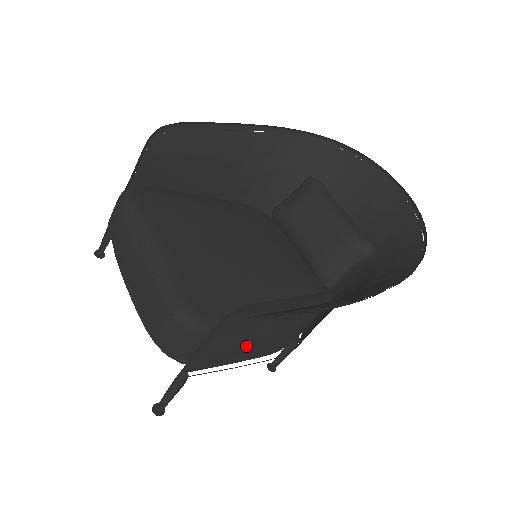
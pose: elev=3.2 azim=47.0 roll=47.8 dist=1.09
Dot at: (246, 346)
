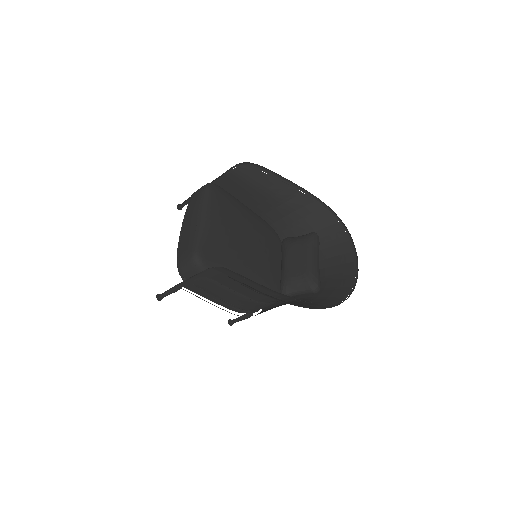
Dot at: (218, 293)
